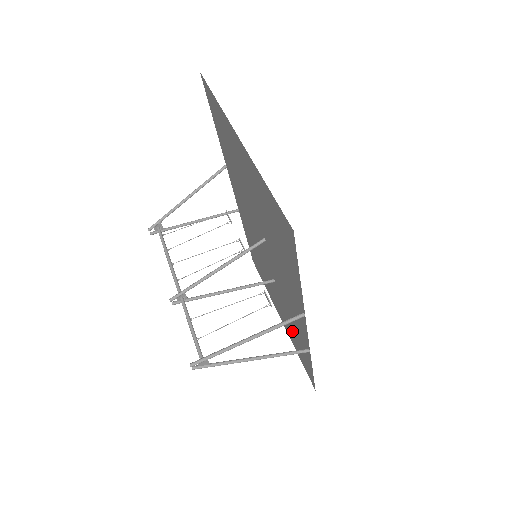
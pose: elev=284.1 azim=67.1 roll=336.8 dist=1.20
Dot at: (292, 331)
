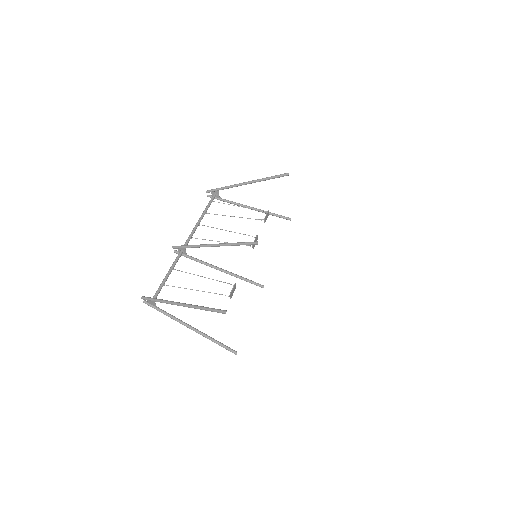
Dot at: occluded
